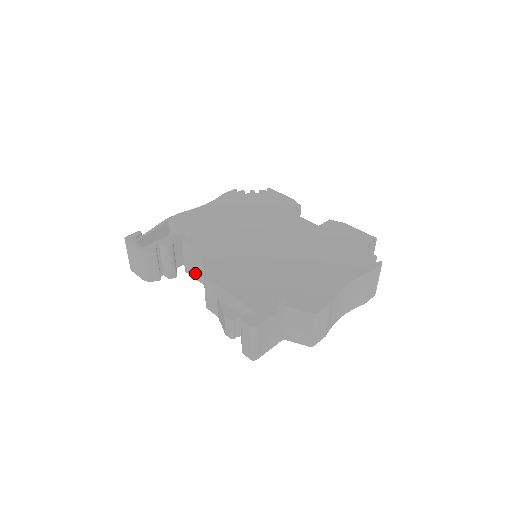
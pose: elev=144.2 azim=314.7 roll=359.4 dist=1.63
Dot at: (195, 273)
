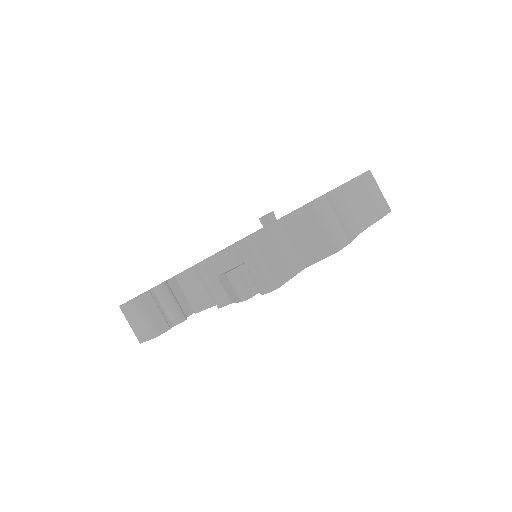
Dot at: (202, 301)
